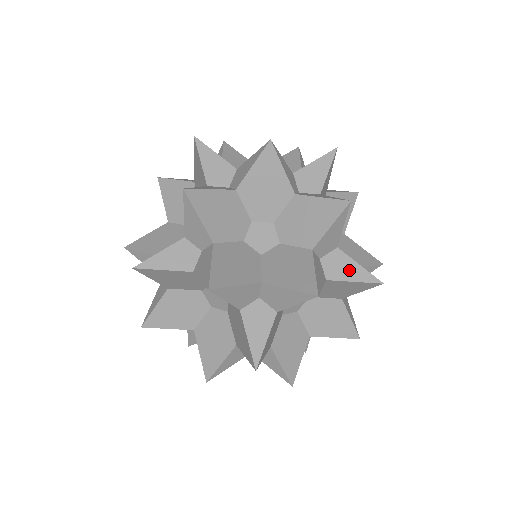
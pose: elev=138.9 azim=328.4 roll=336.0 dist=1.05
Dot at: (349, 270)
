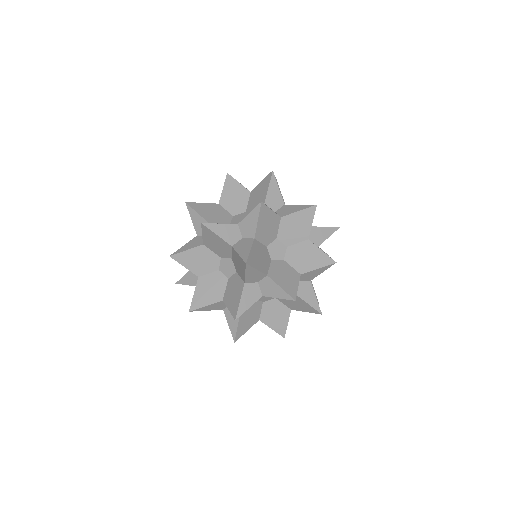
Dot at: (294, 209)
